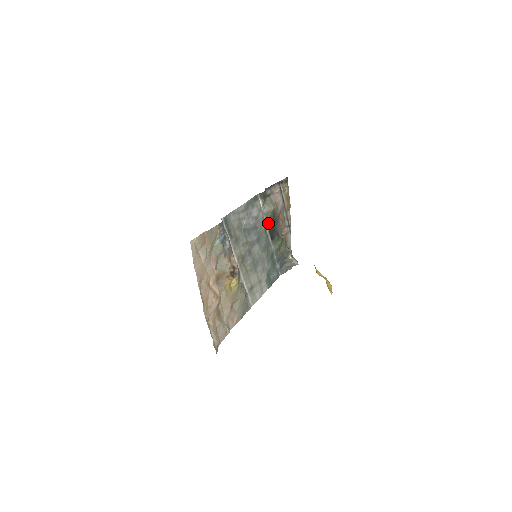
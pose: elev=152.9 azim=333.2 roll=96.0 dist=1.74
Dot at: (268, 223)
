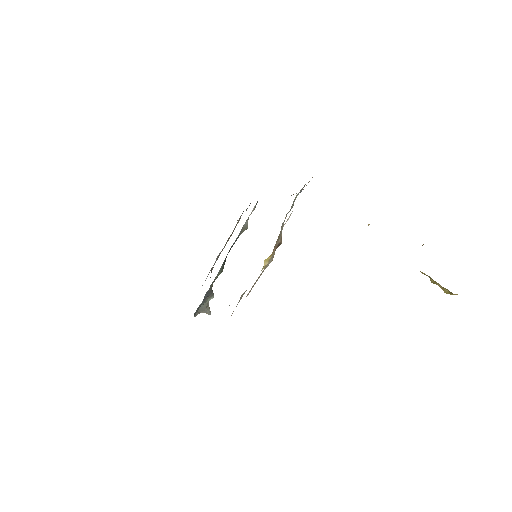
Dot at: (236, 239)
